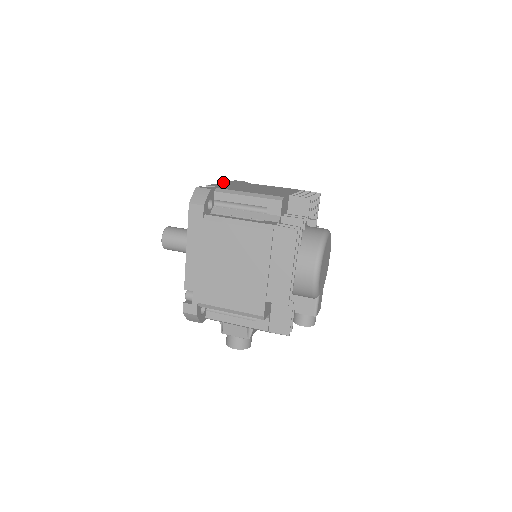
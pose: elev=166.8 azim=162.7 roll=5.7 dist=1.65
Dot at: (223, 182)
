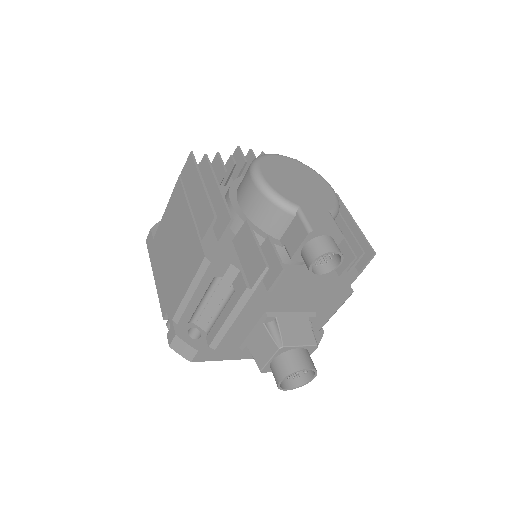
Dot at: occluded
